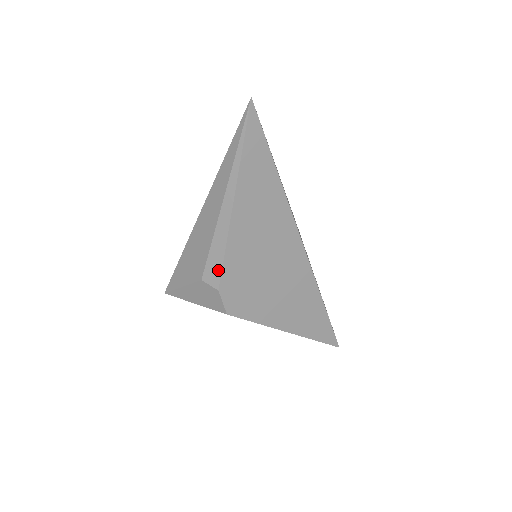
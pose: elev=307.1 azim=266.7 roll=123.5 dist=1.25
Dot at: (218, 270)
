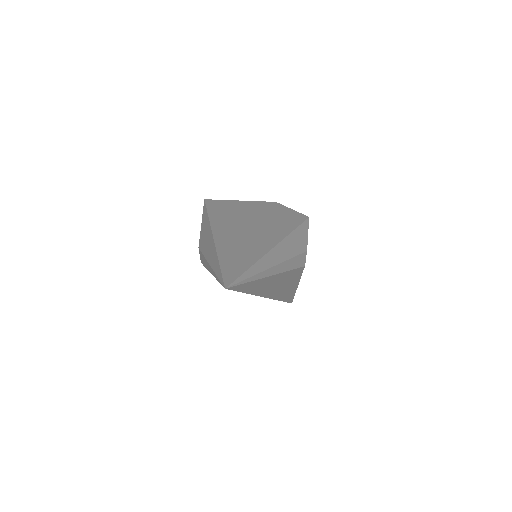
Dot at: (202, 262)
